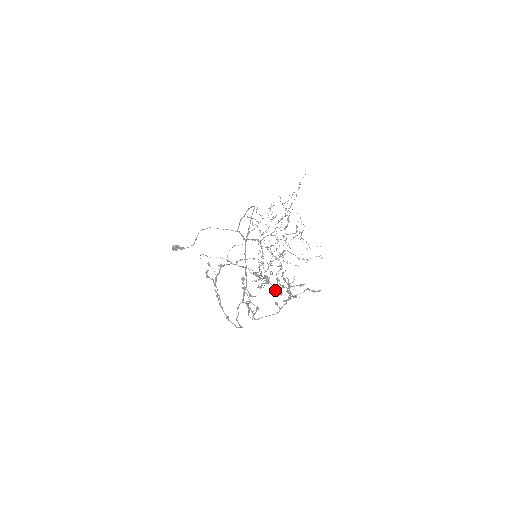
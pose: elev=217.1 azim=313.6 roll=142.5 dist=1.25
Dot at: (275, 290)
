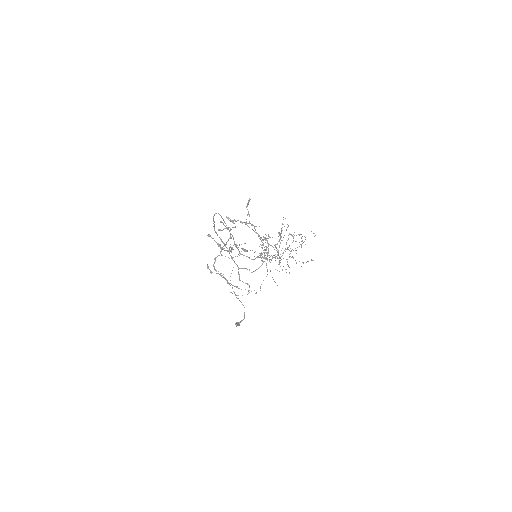
Dot at: occluded
